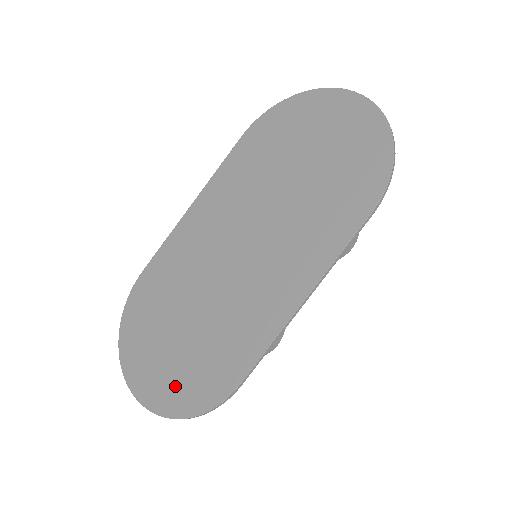
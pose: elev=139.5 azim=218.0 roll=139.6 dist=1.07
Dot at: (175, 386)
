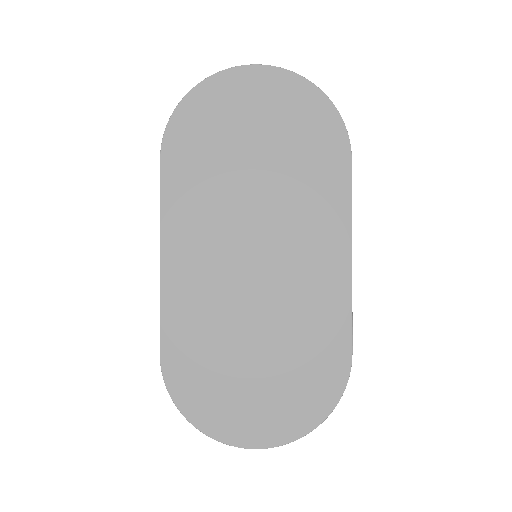
Dot at: (296, 405)
